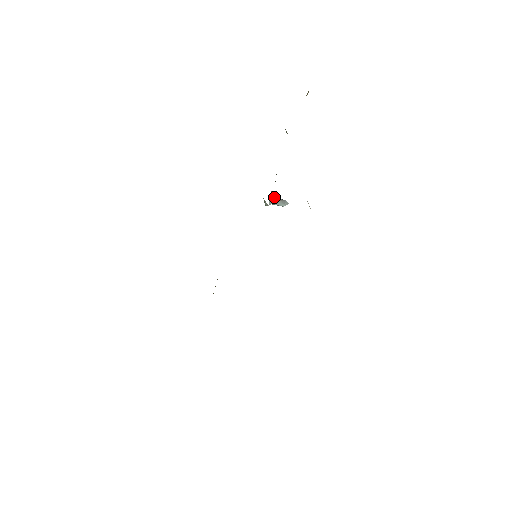
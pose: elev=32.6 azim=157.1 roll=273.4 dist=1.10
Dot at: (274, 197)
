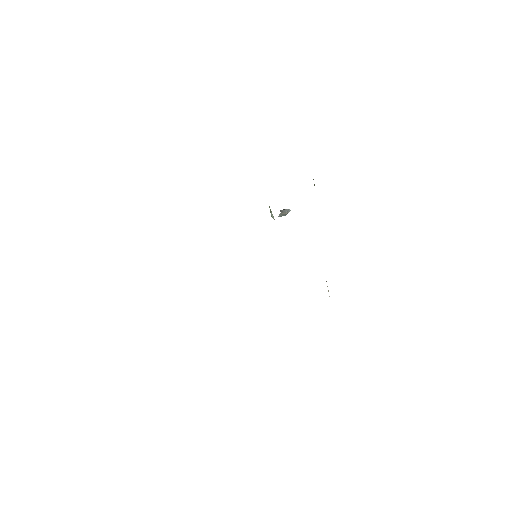
Dot at: (281, 213)
